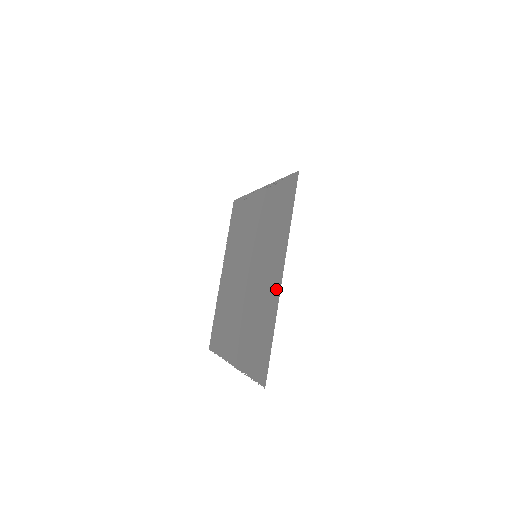
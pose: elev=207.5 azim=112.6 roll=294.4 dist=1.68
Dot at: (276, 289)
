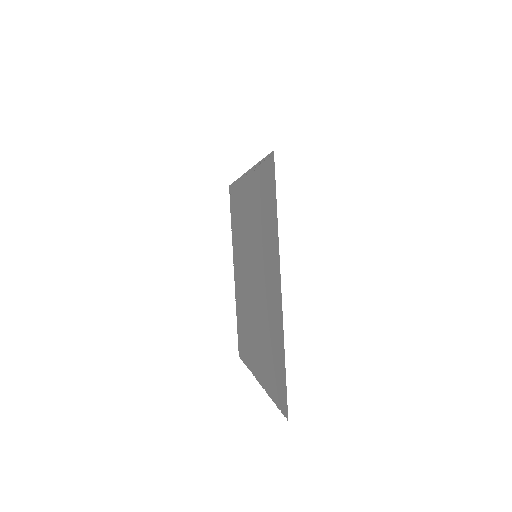
Dot at: (278, 301)
